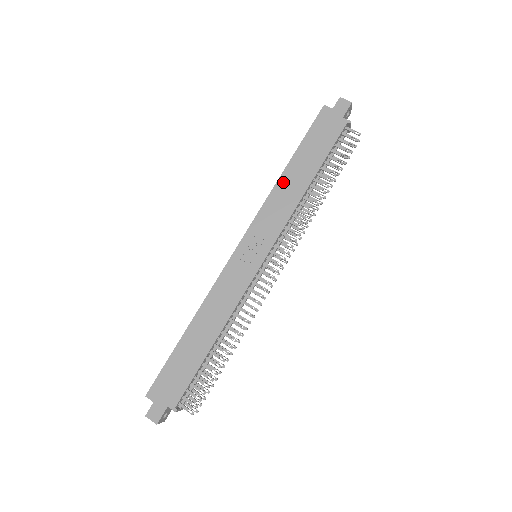
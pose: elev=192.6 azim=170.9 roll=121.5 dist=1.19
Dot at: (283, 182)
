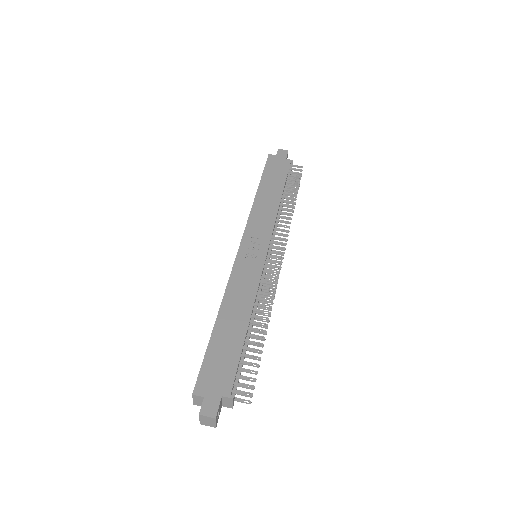
Dot at: (259, 200)
